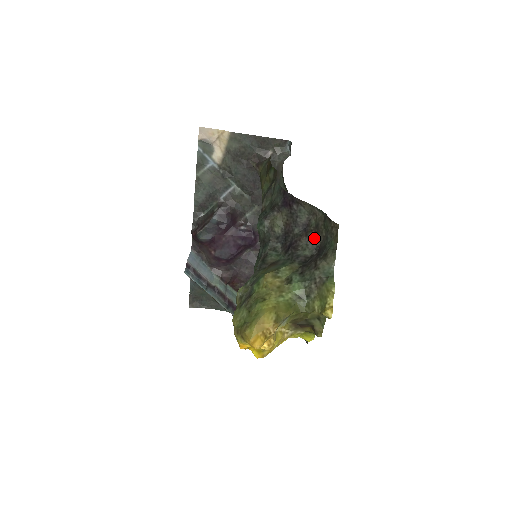
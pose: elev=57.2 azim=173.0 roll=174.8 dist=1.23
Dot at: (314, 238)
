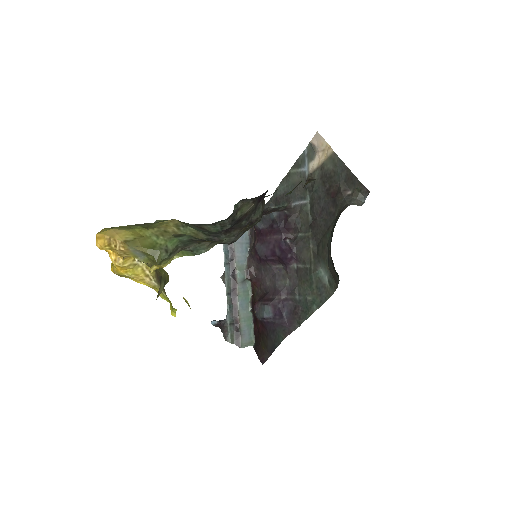
Dot at: (241, 234)
